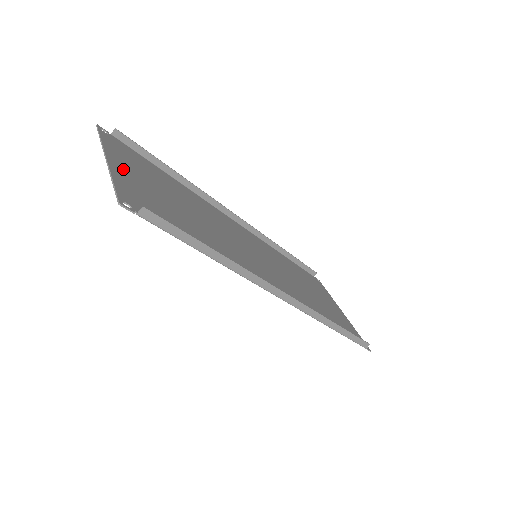
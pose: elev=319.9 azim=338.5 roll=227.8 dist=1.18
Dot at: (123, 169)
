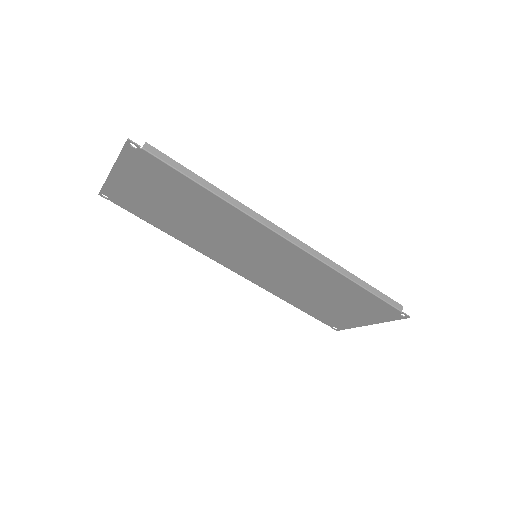
Dot at: (125, 177)
